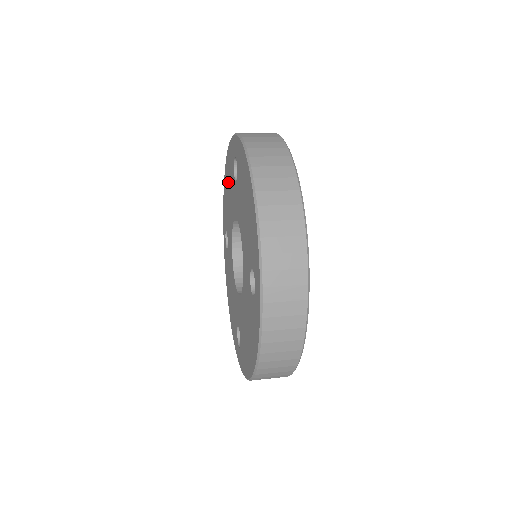
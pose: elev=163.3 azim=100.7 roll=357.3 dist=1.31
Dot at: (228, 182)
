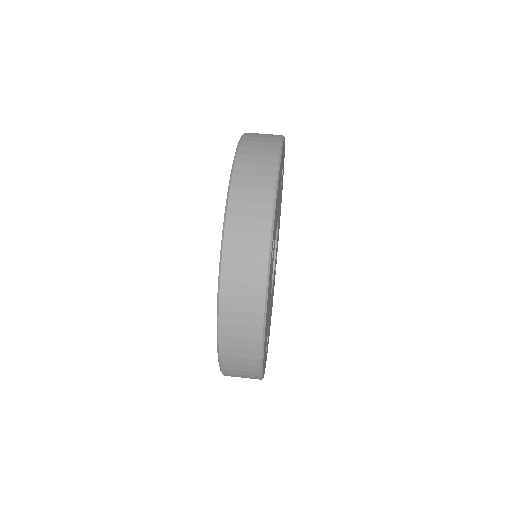
Dot at: occluded
